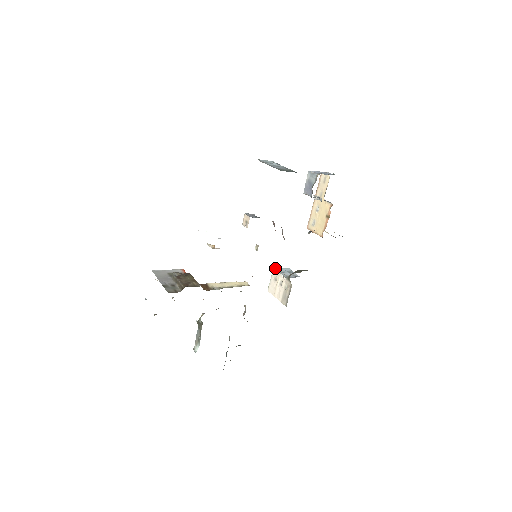
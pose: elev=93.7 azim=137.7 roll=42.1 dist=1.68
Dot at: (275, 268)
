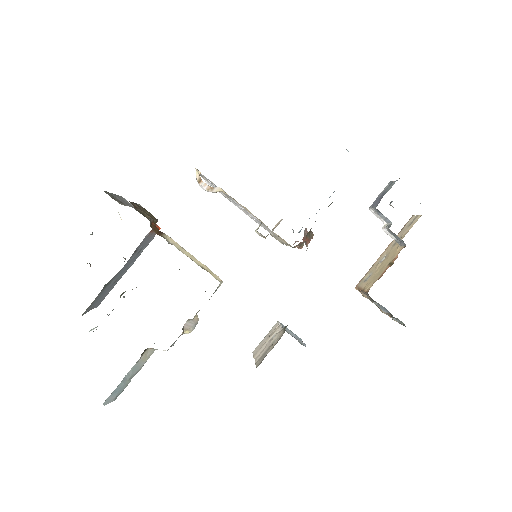
Dot at: (281, 323)
